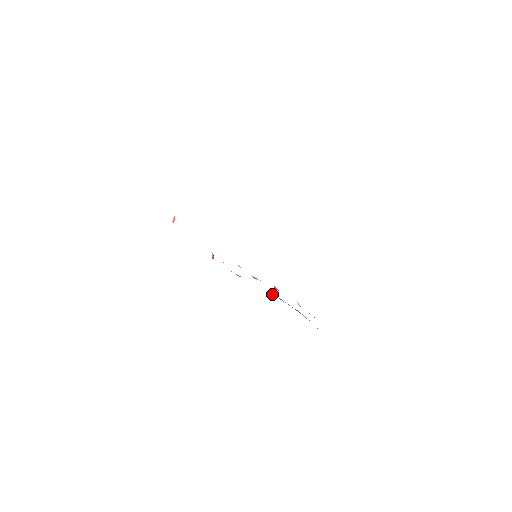
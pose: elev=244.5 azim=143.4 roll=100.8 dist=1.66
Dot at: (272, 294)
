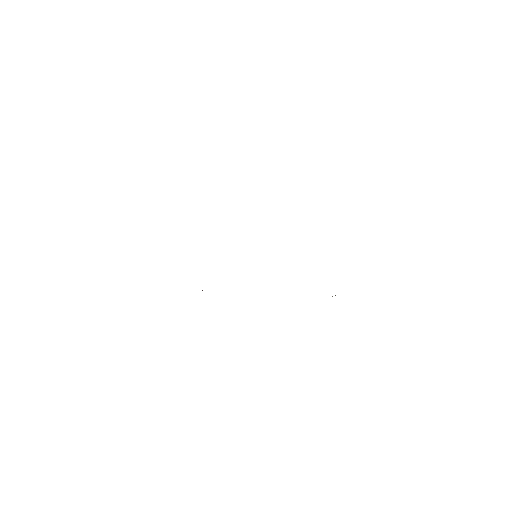
Dot at: occluded
